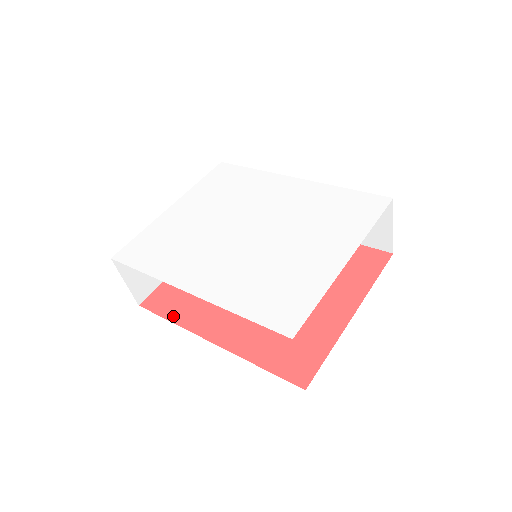
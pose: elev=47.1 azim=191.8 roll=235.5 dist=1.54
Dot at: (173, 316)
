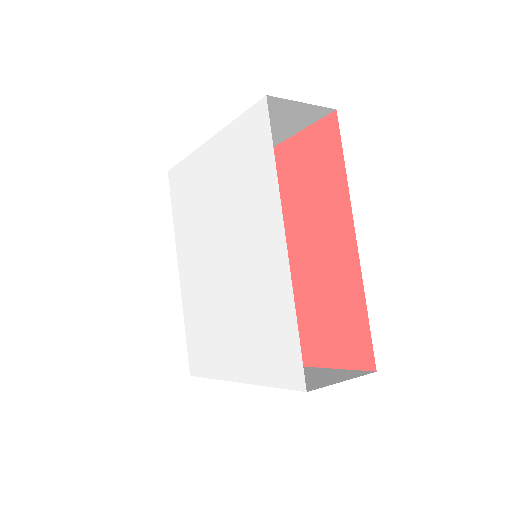
Dot at: occluded
